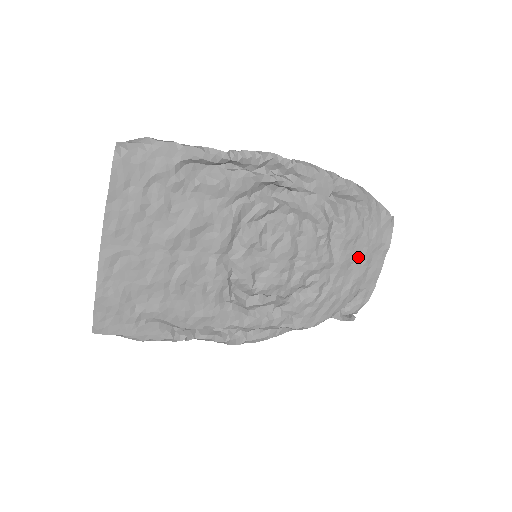
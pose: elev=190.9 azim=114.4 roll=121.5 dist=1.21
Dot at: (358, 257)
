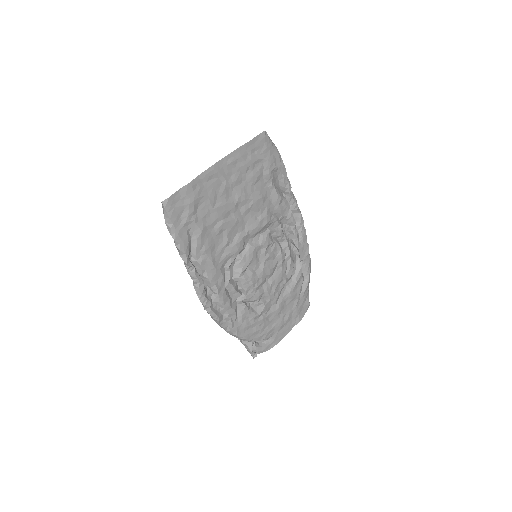
Dot at: (286, 312)
